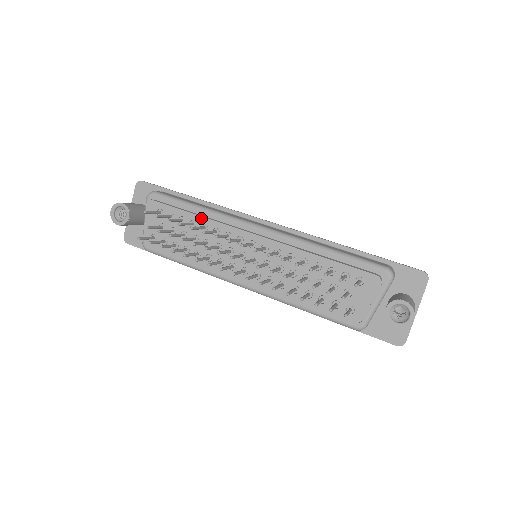
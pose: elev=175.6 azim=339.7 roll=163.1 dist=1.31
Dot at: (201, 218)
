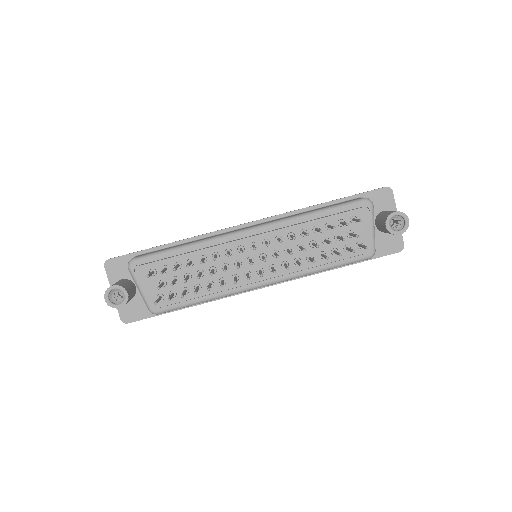
Dot at: (195, 253)
